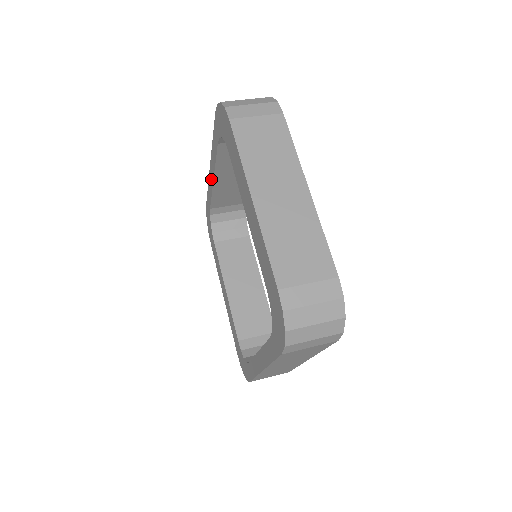
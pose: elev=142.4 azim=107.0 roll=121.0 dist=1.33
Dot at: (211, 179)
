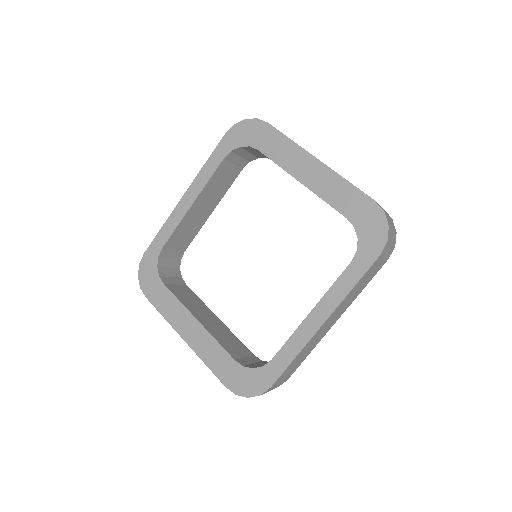
Dot at: (184, 207)
